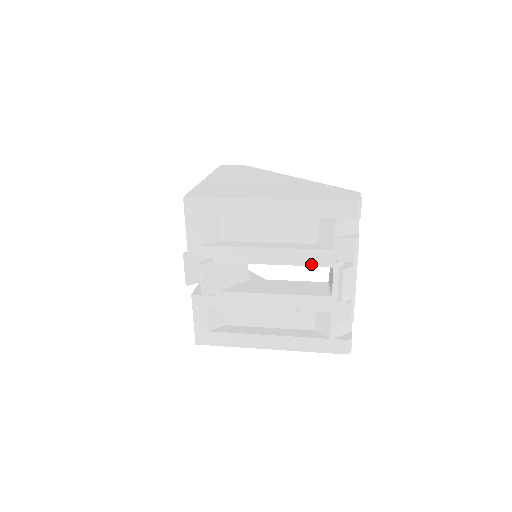
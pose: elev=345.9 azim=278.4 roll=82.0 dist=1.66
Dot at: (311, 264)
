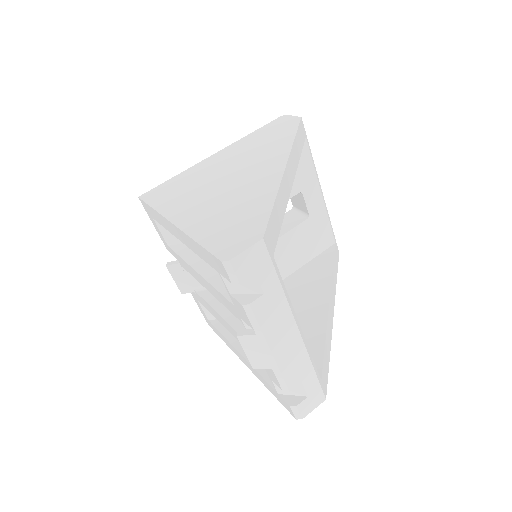
Dot at: (228, 308)
